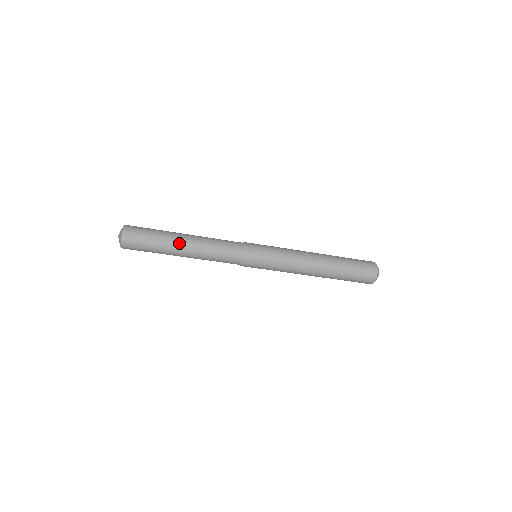
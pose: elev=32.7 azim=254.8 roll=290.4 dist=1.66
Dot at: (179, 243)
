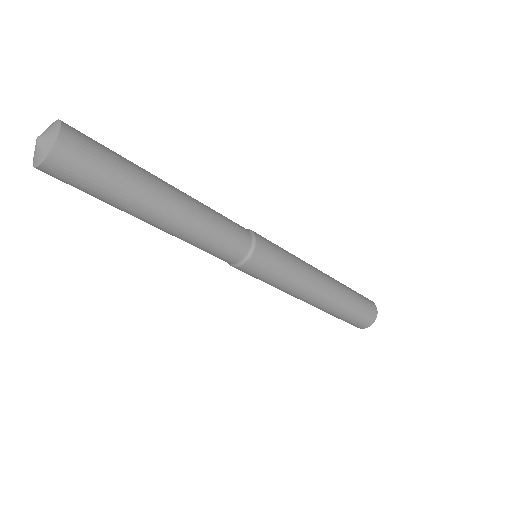
Dot at: (164, 189)
